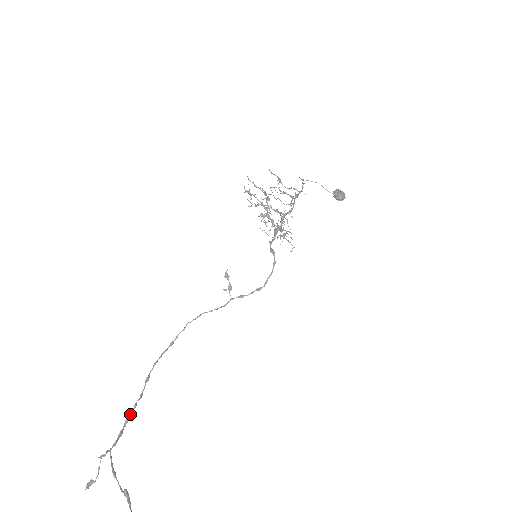
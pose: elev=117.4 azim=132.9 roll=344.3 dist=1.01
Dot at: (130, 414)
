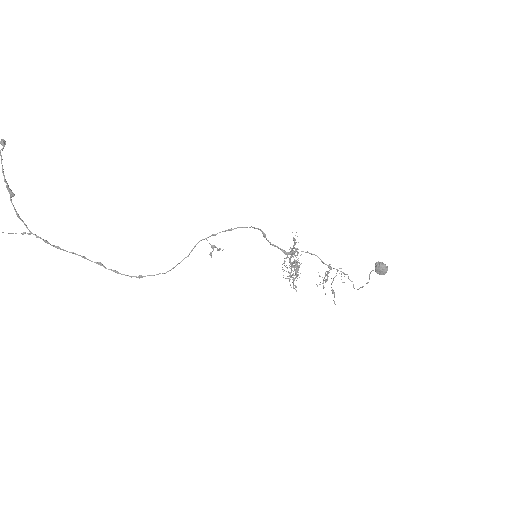
Dot at: (65, 250)
